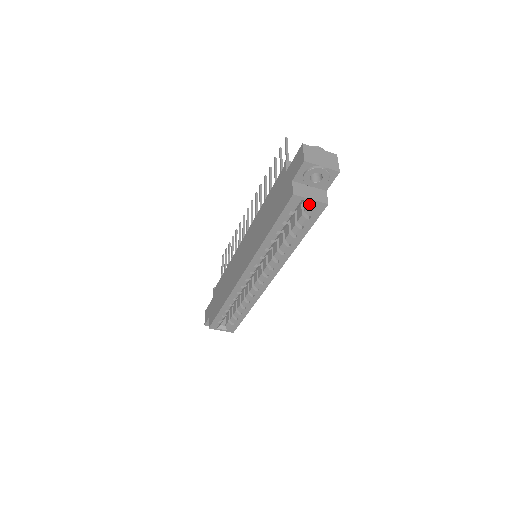
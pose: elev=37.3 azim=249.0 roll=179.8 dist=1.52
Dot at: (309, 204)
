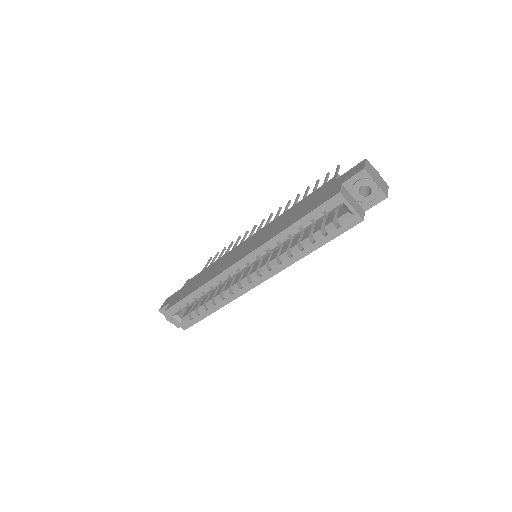
Dot at: (346, 213)
